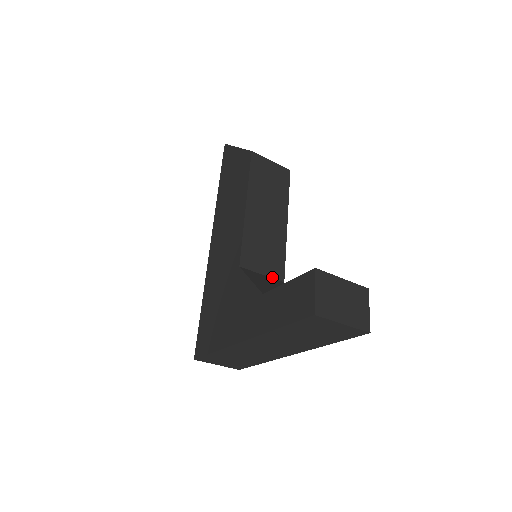
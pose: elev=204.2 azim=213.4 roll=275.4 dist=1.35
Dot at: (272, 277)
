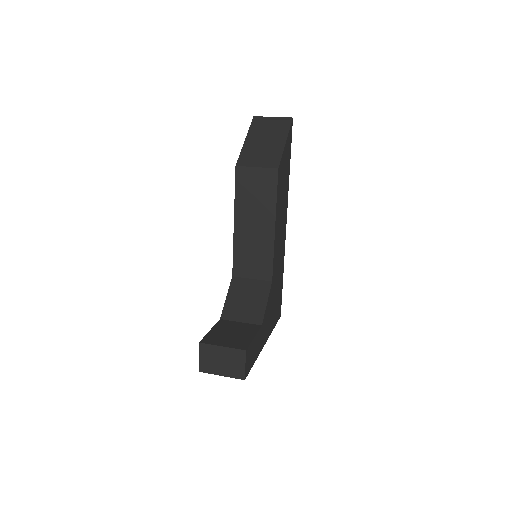
Dot at: (261, 279)
